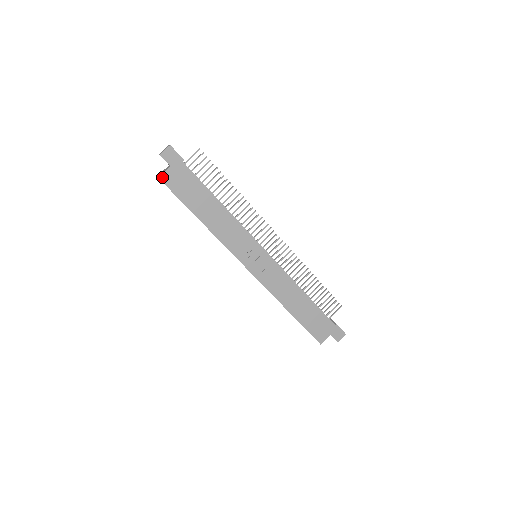
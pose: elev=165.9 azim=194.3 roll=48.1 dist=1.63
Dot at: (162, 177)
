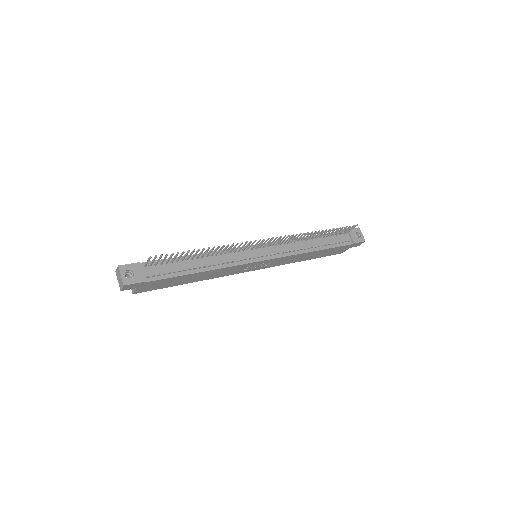
Dot at: (136, 293)
